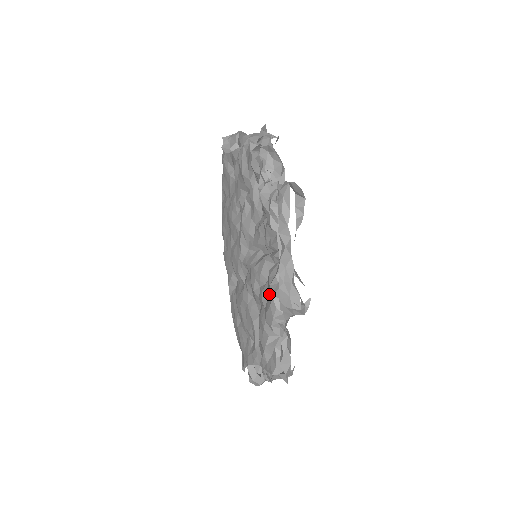
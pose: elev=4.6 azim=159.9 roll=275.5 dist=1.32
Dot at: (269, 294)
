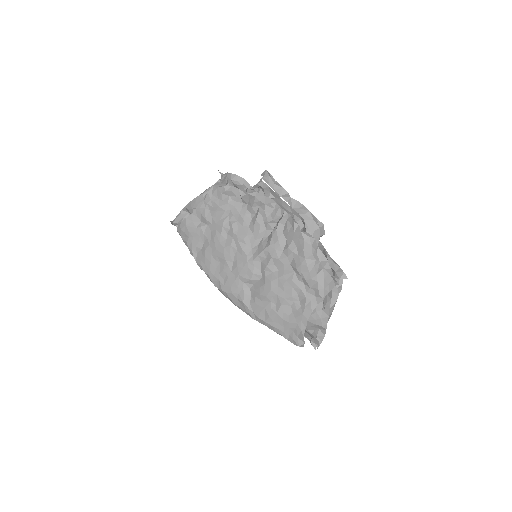
Dot at: (297, 238)
